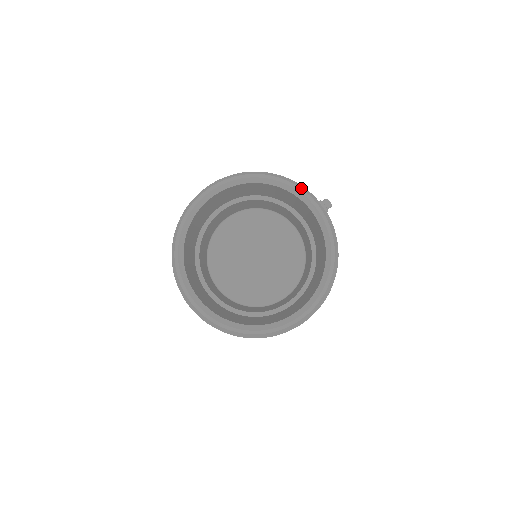
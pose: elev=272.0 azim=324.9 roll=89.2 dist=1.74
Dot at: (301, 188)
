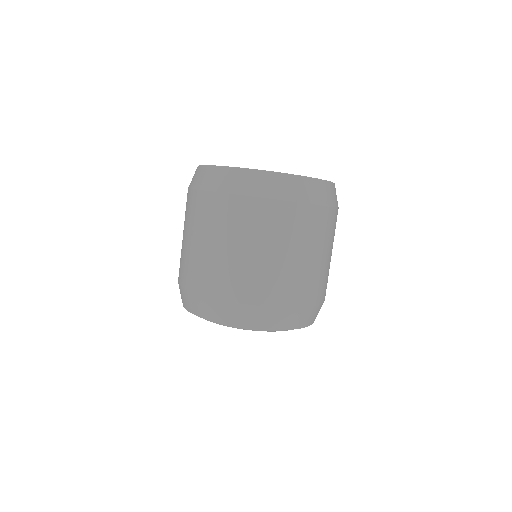
Dot at: occluded
